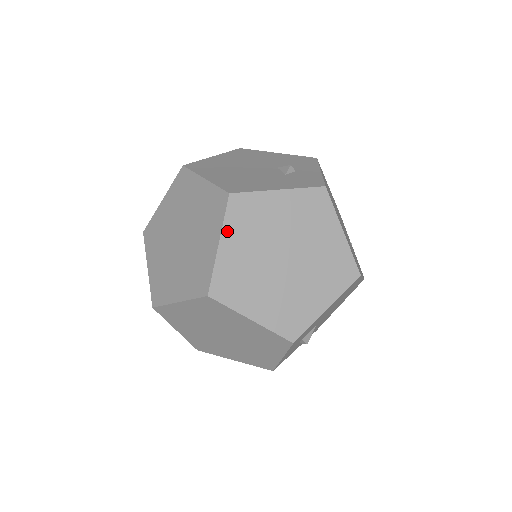
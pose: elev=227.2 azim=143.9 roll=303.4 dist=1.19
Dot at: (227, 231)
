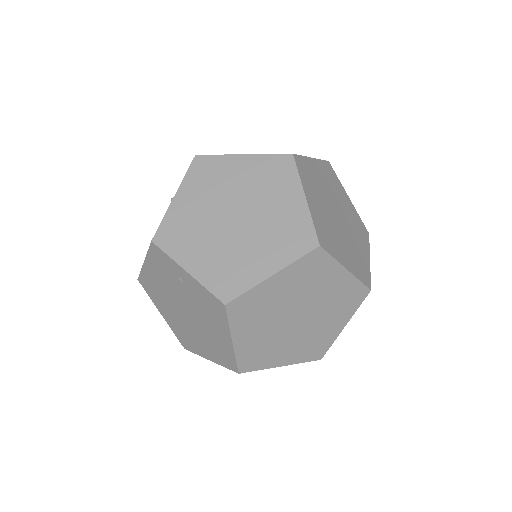
Dot at: (305, 186)
